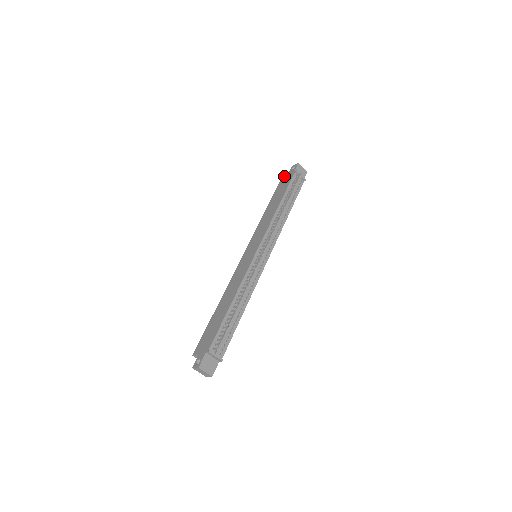
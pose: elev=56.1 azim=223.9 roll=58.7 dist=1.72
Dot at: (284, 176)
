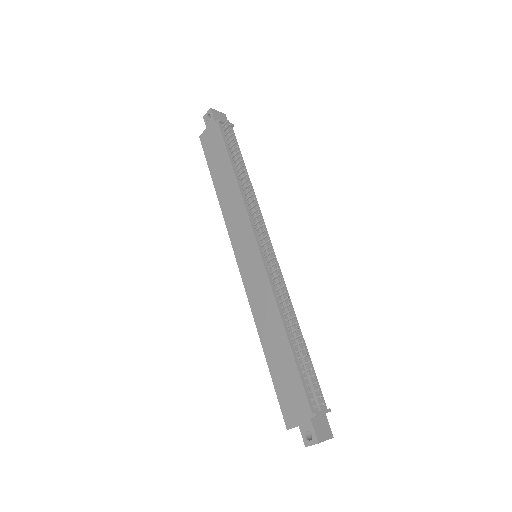
Dot at: (202, 135)
